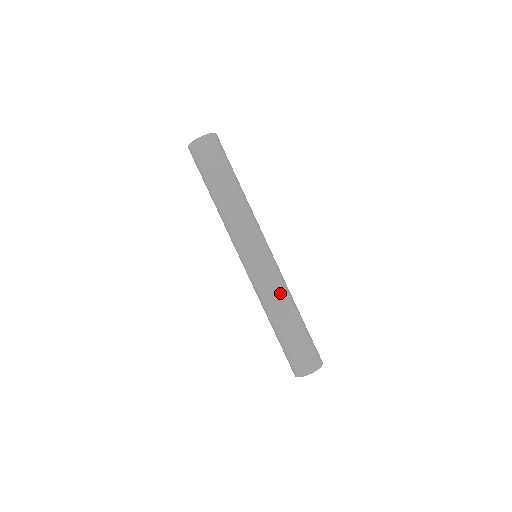
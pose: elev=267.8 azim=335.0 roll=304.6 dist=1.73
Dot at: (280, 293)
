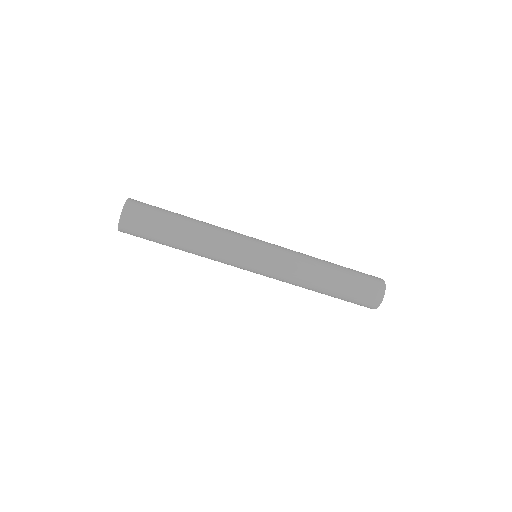
Dot at: (298, 279)
